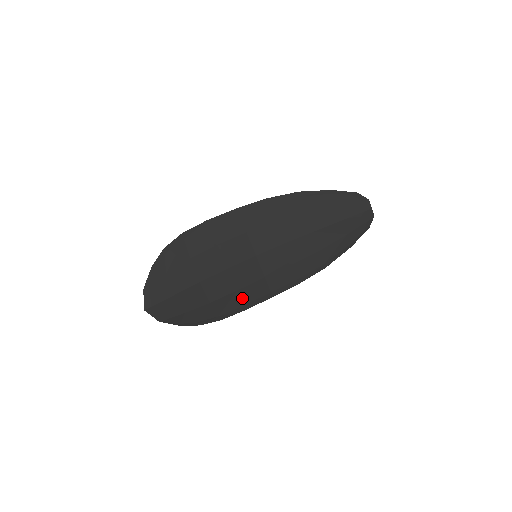
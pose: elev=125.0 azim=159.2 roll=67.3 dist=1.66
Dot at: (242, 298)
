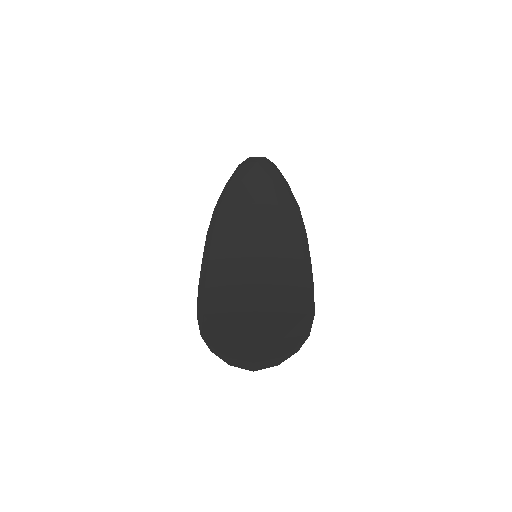
Dot at: (297, 285)
